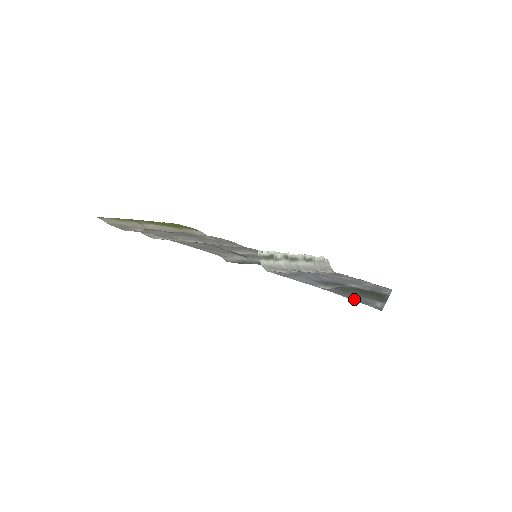
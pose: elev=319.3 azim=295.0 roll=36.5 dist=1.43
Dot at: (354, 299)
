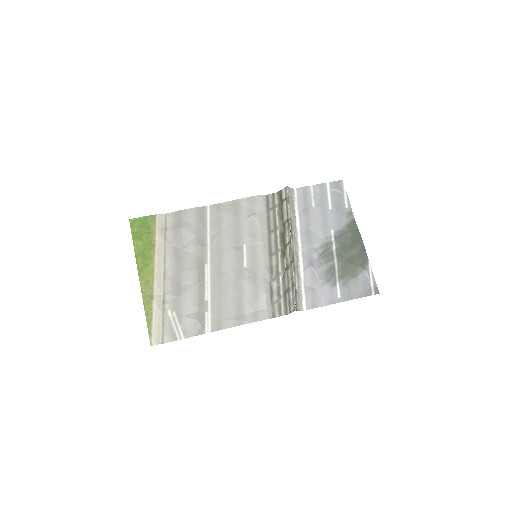
Dot at: (361, 293)
